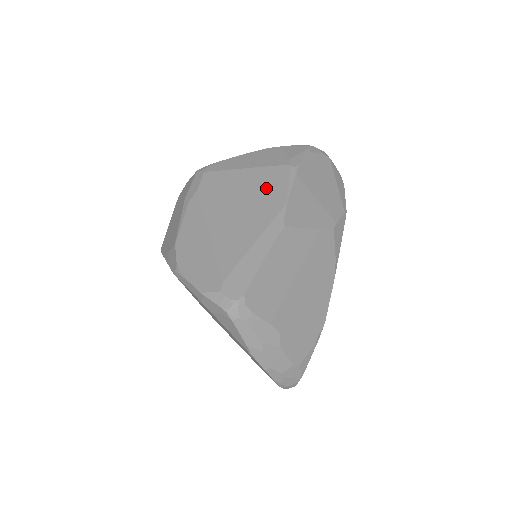
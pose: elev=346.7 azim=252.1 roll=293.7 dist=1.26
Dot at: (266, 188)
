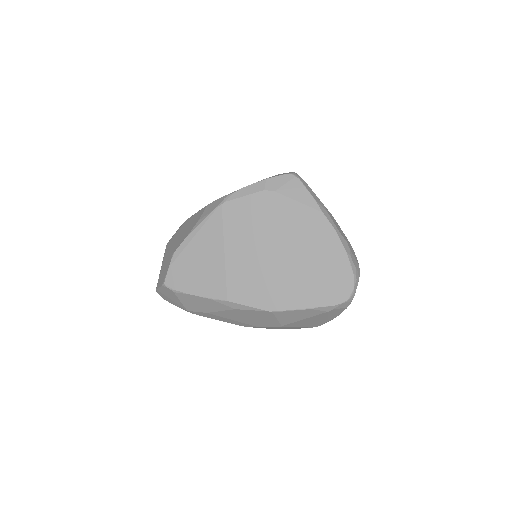
Dot at: occluded
